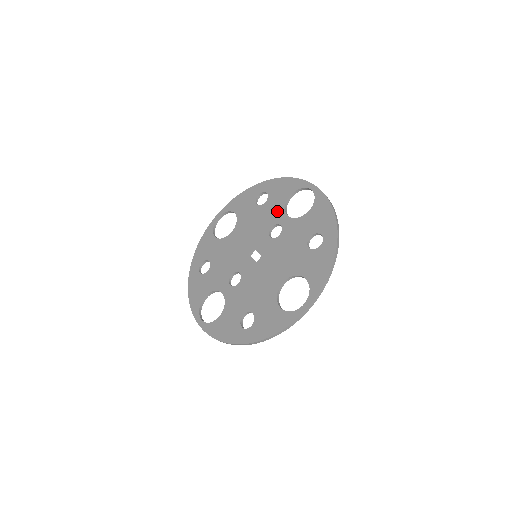
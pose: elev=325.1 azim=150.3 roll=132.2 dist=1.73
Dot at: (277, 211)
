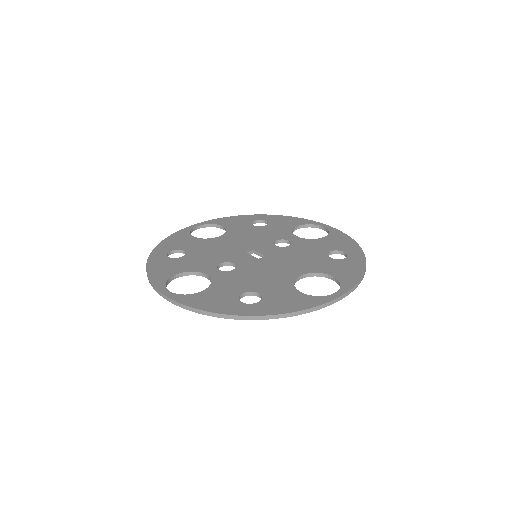
Dot at: (282, 232)
